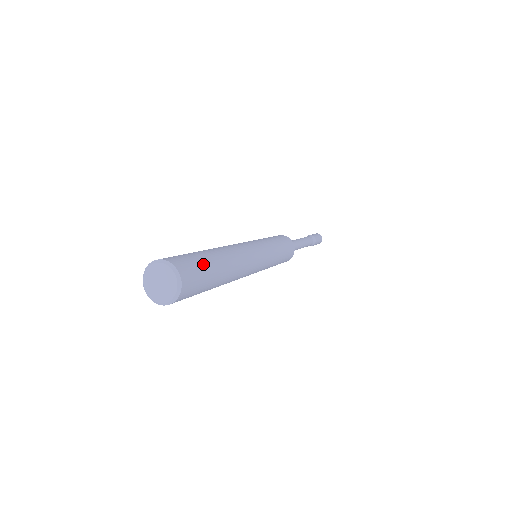
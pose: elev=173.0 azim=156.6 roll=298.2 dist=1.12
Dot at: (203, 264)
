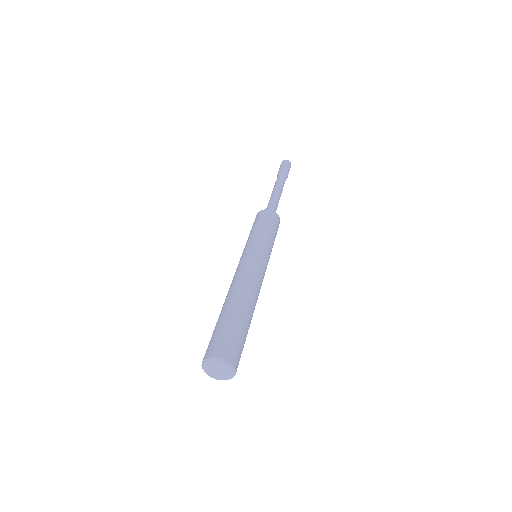
Dot at: (244, 342)
